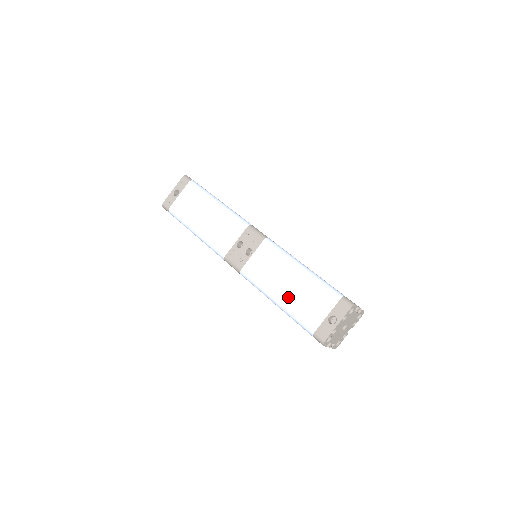
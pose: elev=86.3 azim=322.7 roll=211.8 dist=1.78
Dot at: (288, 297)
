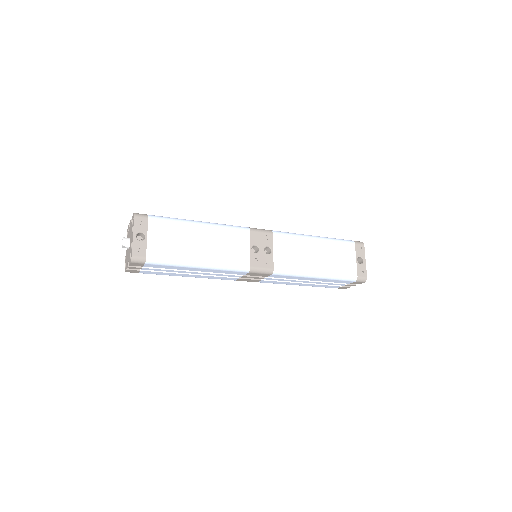
Dot at: (324, 265)
